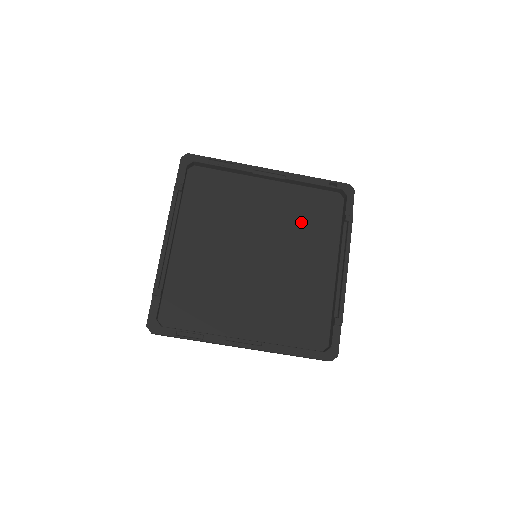
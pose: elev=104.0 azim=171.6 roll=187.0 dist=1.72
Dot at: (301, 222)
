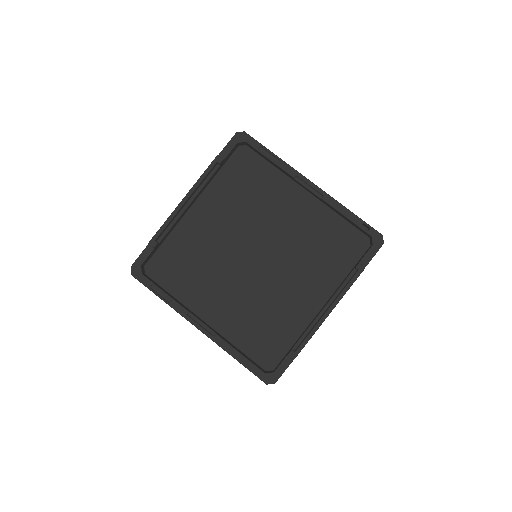
Dot at: (315, 247)
